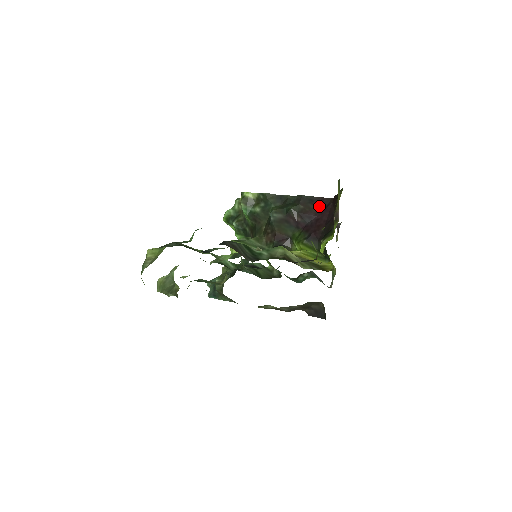
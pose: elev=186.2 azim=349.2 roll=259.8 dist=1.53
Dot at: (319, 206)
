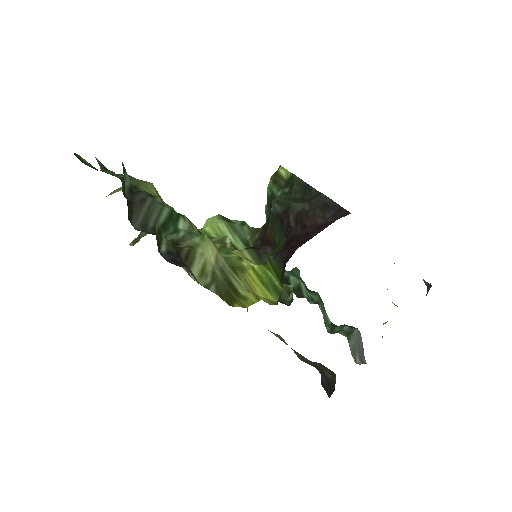
Dot at: (327, 217)
